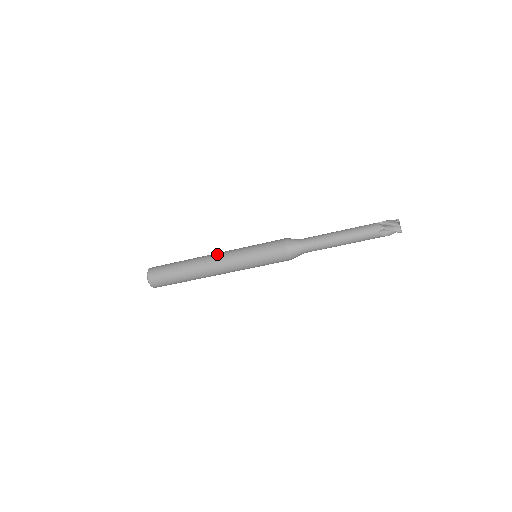
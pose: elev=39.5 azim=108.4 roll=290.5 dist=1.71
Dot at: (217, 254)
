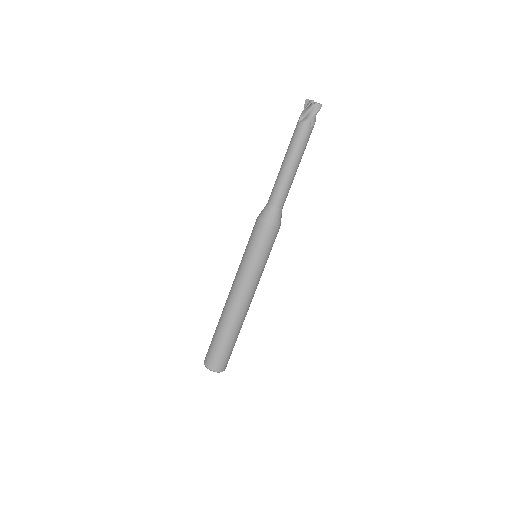
Dot at: occluded
